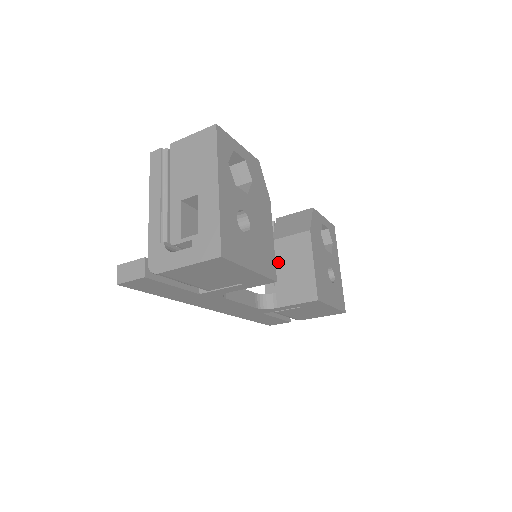
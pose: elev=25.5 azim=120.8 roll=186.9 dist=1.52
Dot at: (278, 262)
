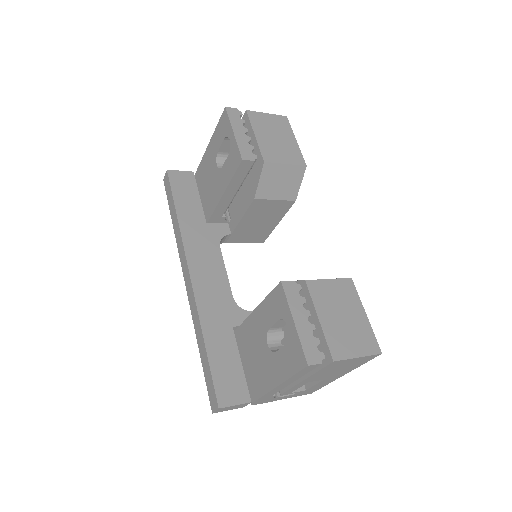
Dot at: (249, 216)
